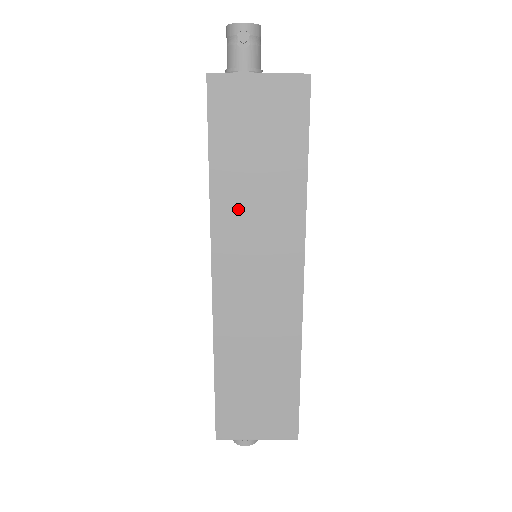
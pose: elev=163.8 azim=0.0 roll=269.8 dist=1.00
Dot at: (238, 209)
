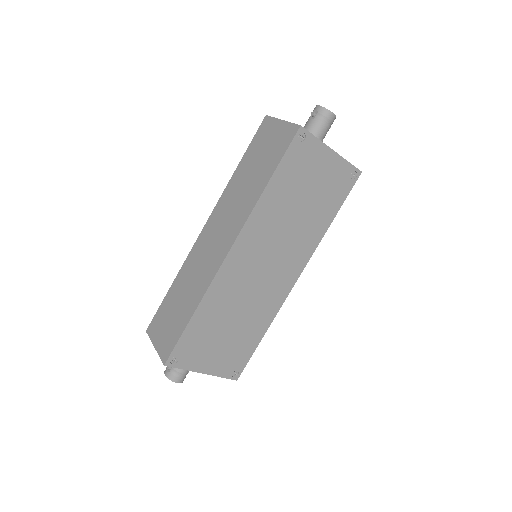
Dot at: (234, 192)
